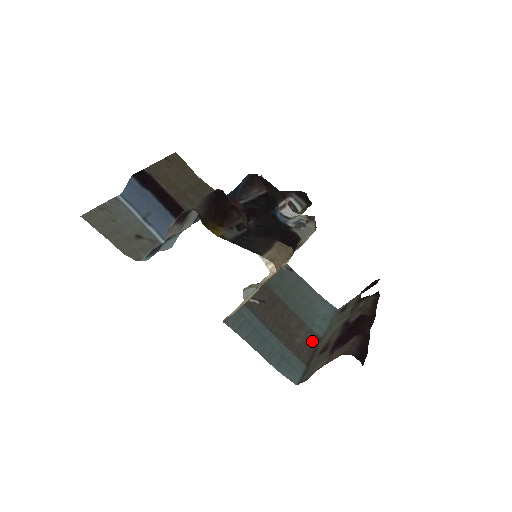
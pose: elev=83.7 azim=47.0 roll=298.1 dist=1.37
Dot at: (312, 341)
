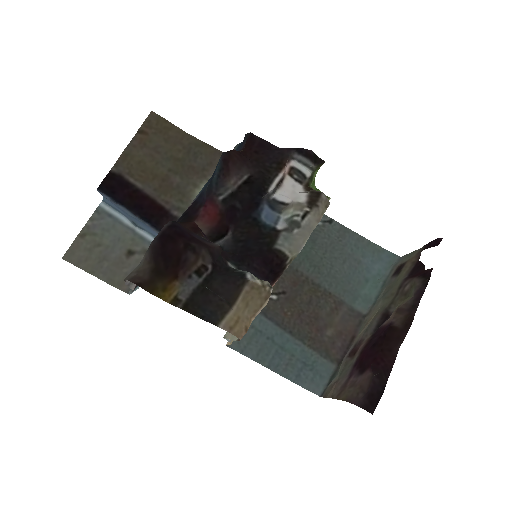
Dot at: (350, 325)
